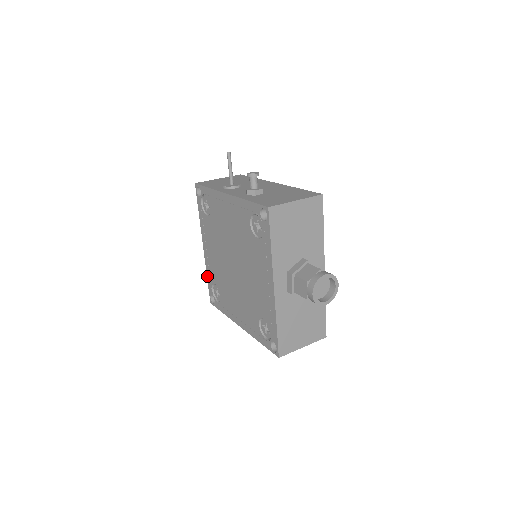
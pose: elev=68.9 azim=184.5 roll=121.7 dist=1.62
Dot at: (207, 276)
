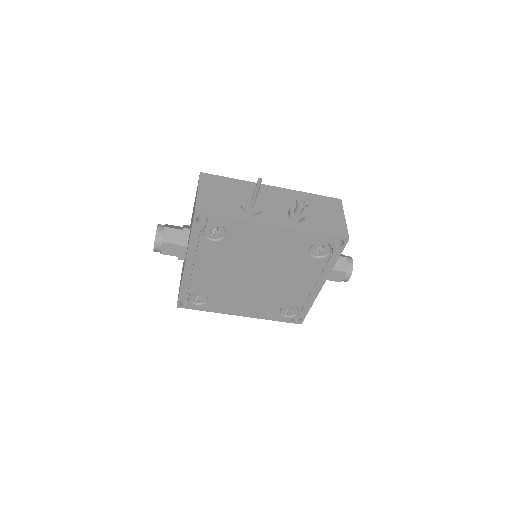
Dot at: (181, 288)
